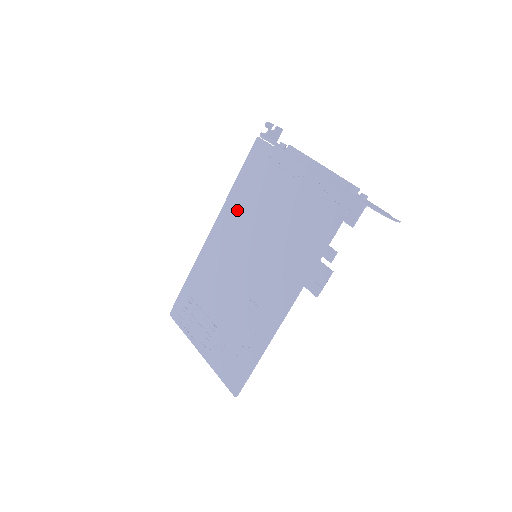
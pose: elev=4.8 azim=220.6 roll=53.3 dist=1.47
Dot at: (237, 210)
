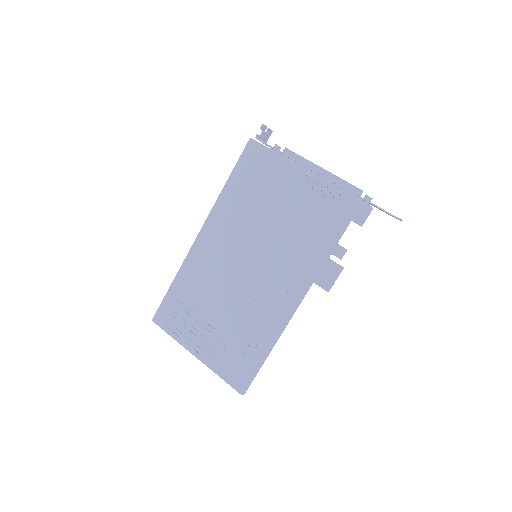
Dot at: (231, 211)
